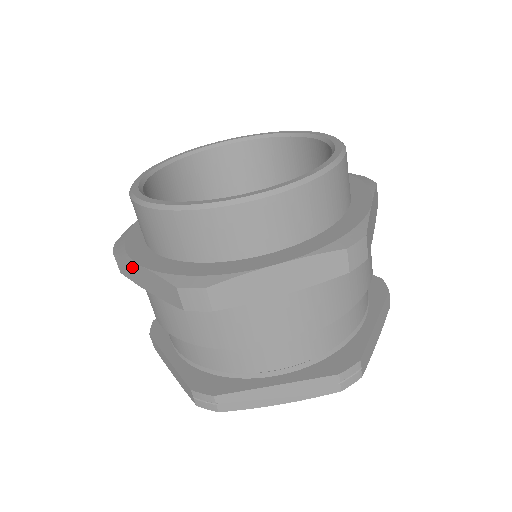
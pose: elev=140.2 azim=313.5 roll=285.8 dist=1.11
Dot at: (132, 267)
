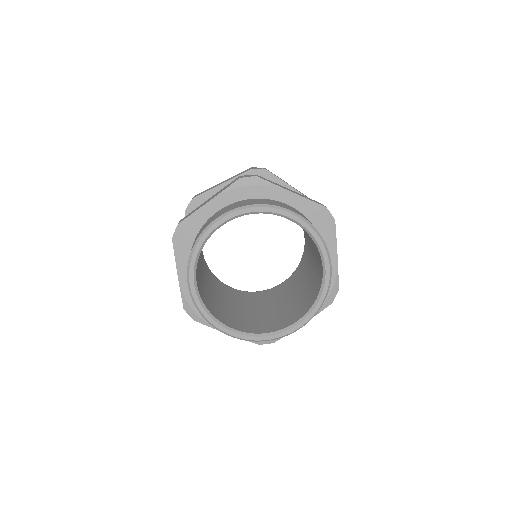
Dot at: (176, 261)
